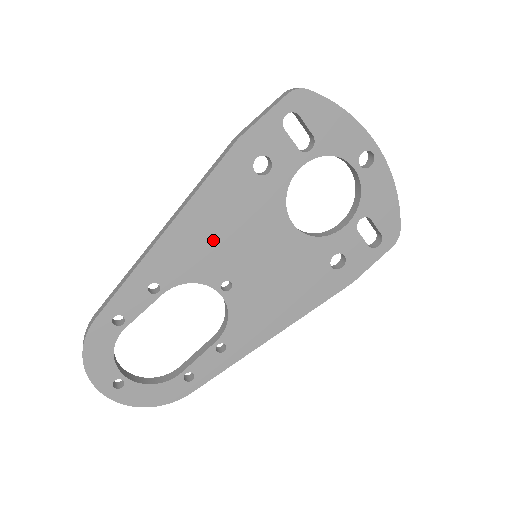
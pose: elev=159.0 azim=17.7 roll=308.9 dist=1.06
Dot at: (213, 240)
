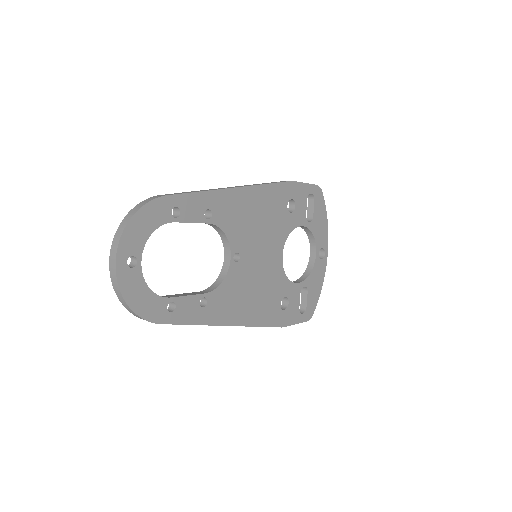
Dot at: (251, 220)
